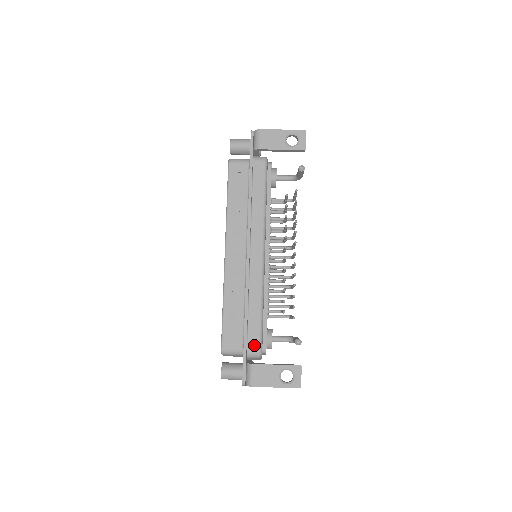
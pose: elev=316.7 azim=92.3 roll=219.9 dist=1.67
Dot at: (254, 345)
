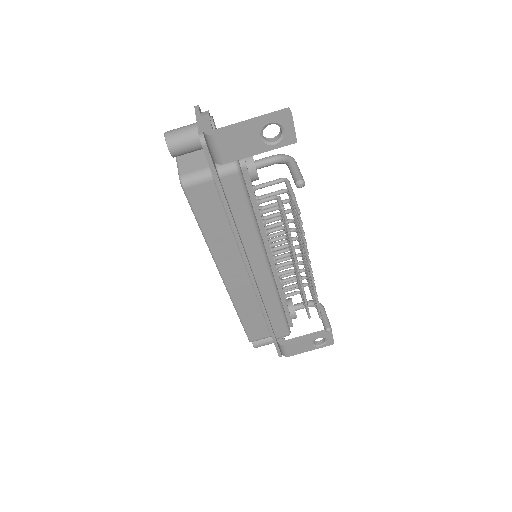
Dot at: (282, 333)
